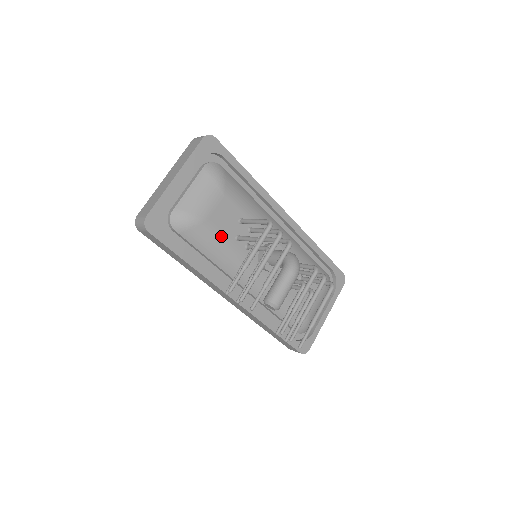
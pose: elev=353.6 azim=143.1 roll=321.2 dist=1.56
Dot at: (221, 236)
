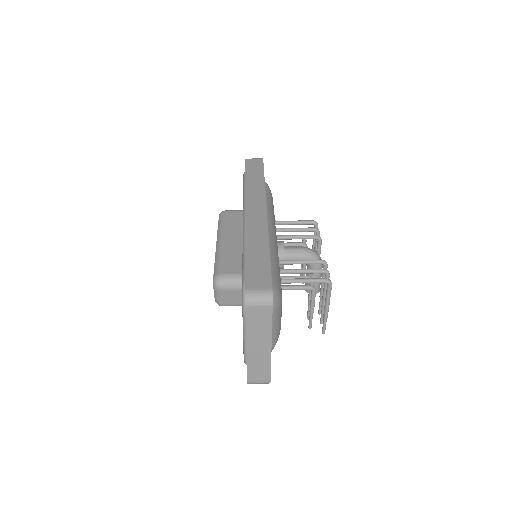
Dot at: occluded
